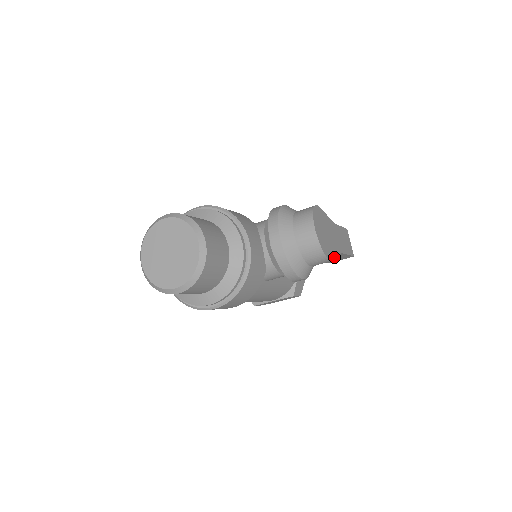
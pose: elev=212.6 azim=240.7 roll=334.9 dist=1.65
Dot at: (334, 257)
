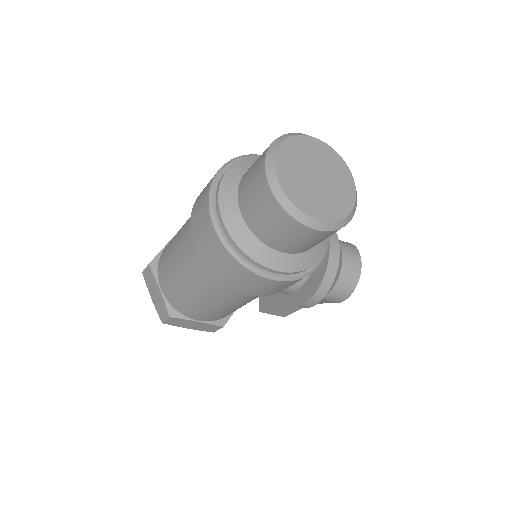
Dot at: occluded
